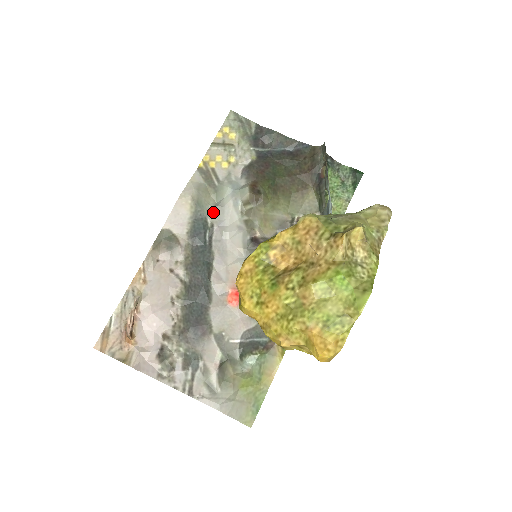
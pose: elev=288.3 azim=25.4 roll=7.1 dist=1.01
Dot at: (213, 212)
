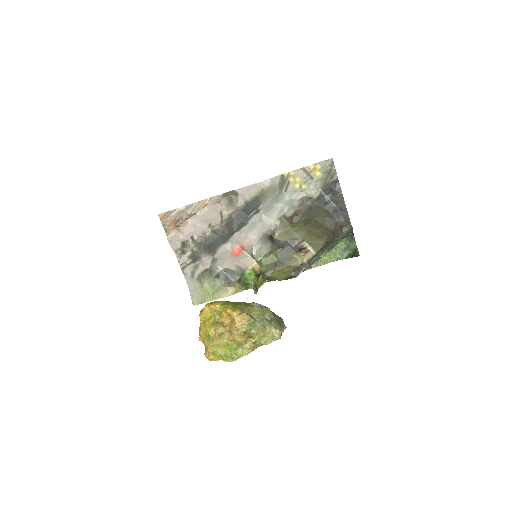
Dot at: (267, 204)
